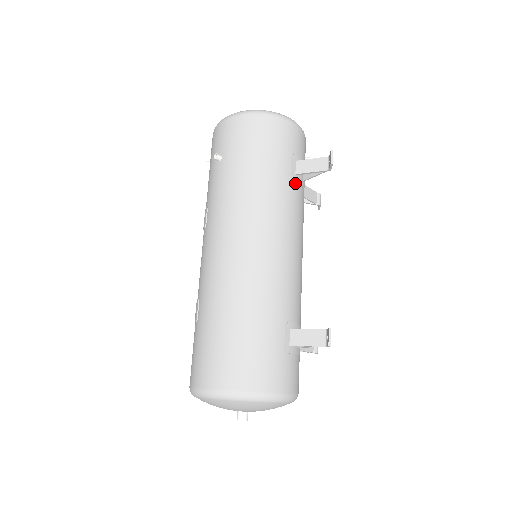
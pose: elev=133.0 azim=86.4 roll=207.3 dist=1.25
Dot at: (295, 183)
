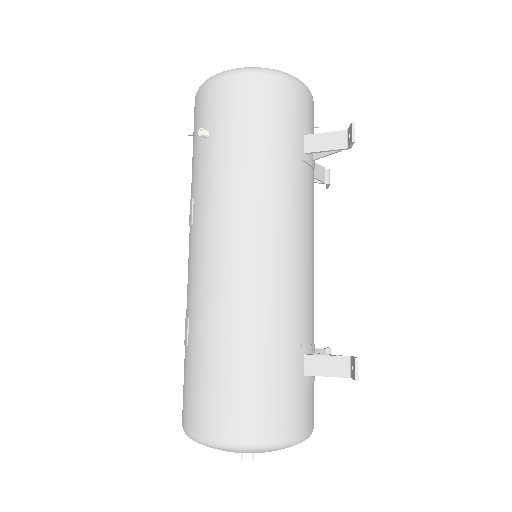
Dot at: (304, 165)
